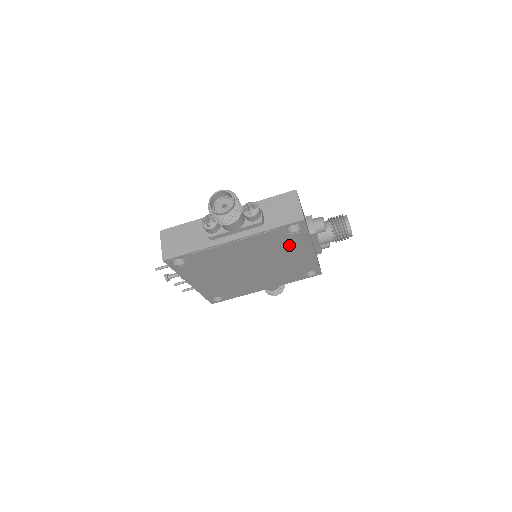
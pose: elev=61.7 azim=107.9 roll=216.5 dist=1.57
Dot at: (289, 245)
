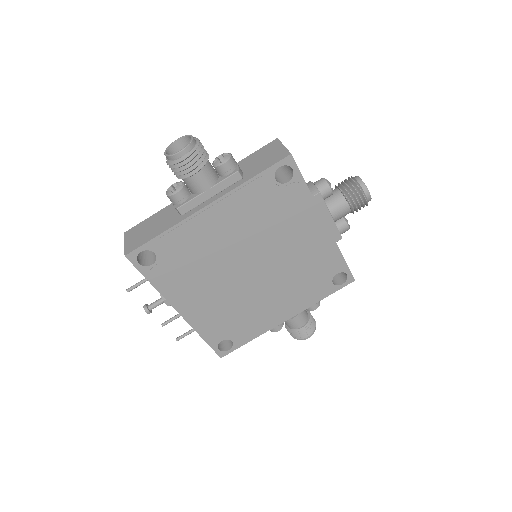
Dot at: (288, 213)
